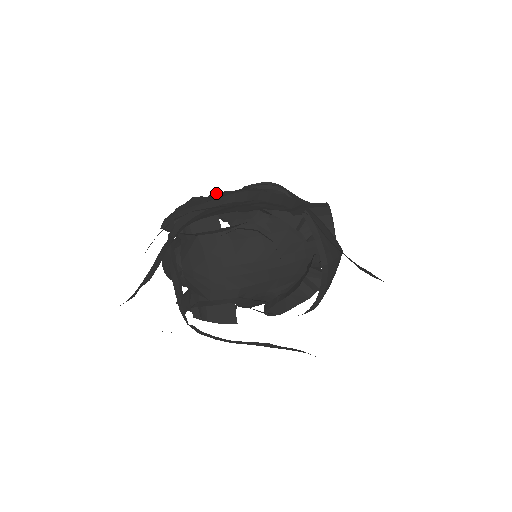
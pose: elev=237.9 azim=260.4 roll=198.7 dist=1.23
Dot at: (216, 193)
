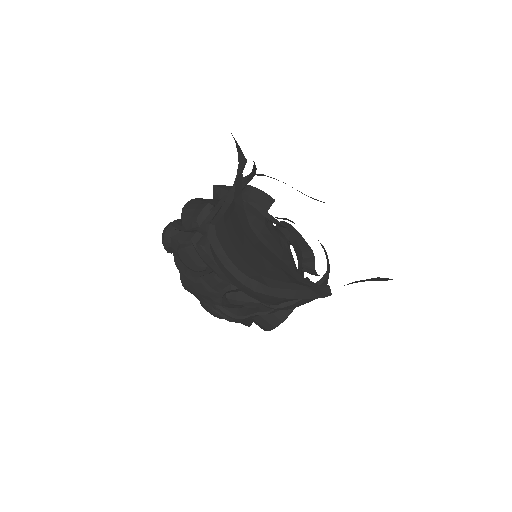
Dot at: occluded
